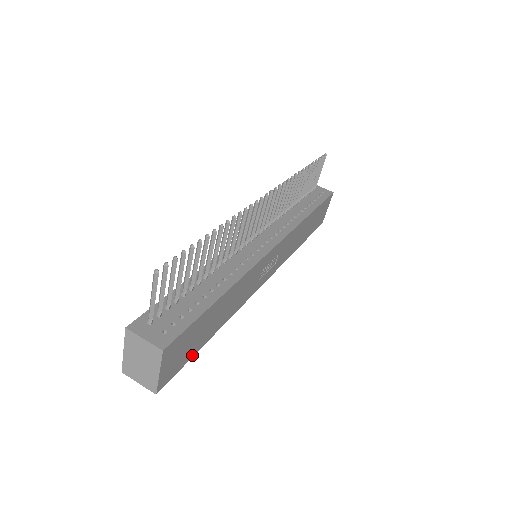
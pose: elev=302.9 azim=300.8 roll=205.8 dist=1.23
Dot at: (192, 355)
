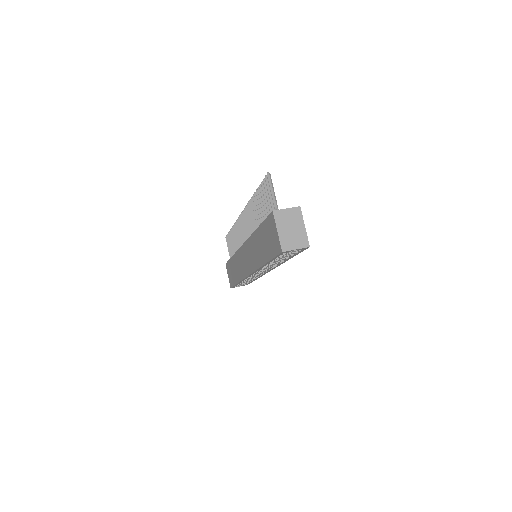
Dot at: occluded
